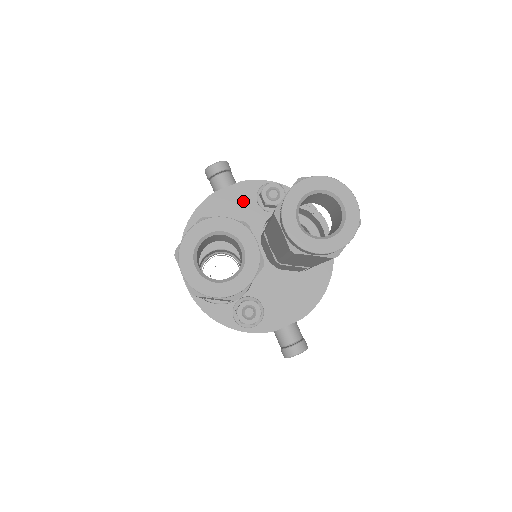
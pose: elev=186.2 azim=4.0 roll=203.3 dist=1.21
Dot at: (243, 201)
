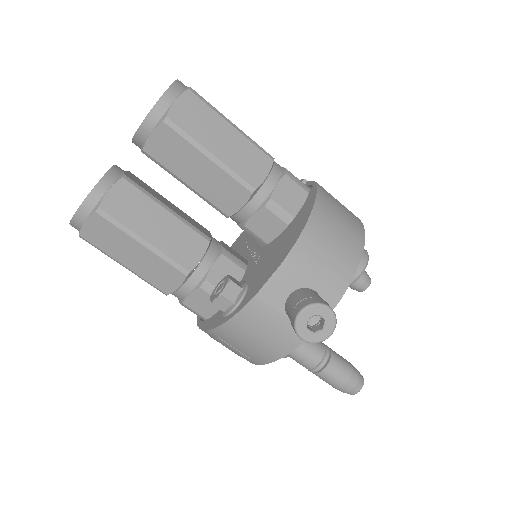
Dot at: occluded
